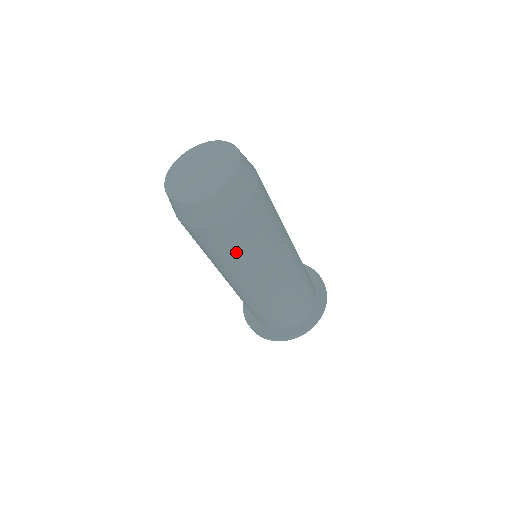
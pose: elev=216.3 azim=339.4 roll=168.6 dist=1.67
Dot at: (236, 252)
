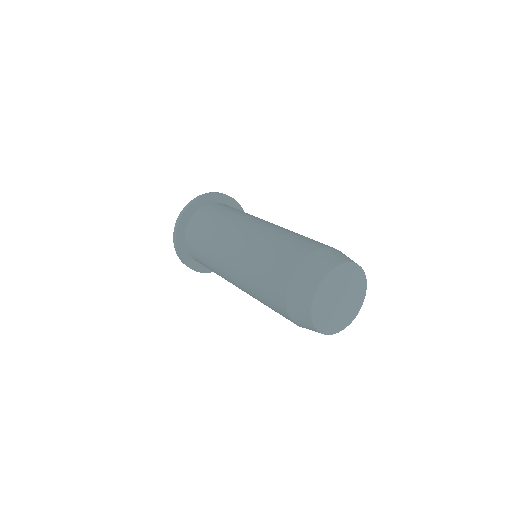
Dot at: occluded
